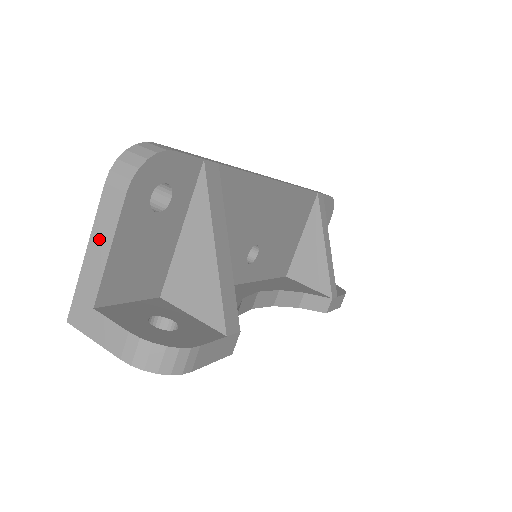
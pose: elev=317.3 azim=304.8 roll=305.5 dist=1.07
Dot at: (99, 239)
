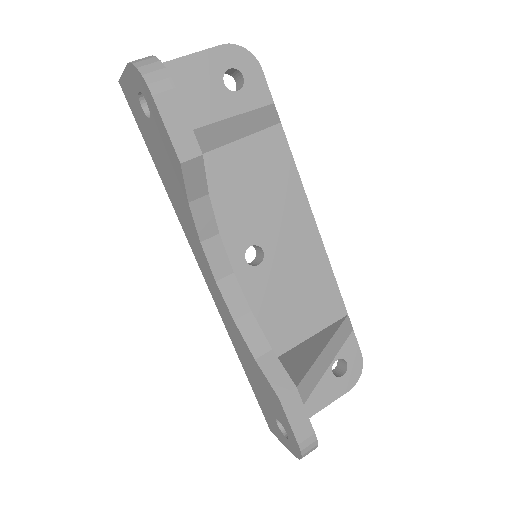
Dot at: occluded
